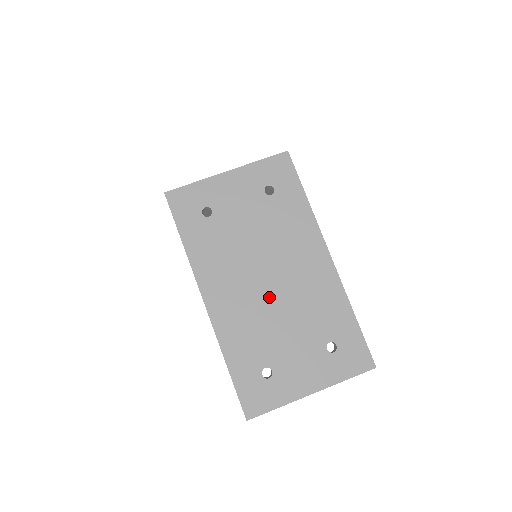
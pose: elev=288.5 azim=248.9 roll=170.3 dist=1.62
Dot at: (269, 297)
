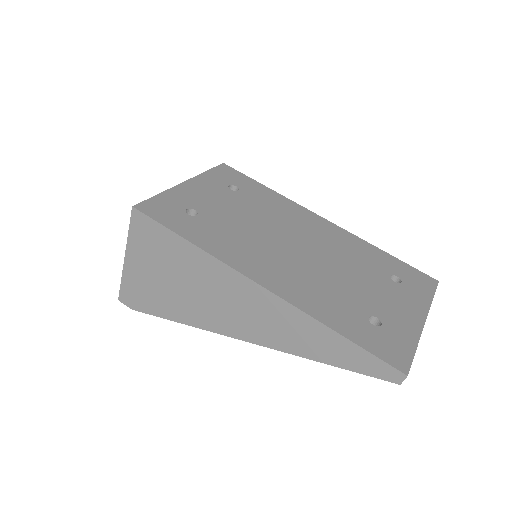
Dot at: (311, 259)
